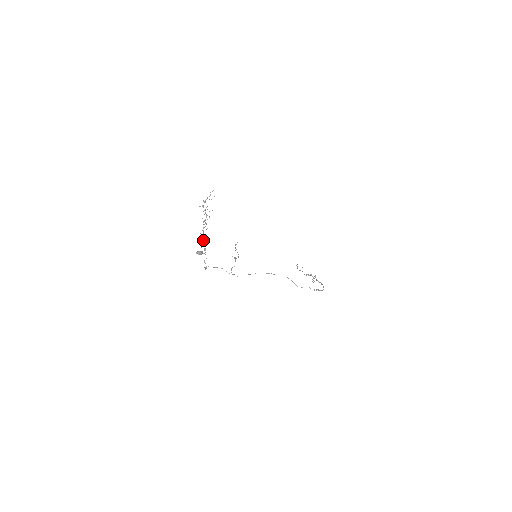
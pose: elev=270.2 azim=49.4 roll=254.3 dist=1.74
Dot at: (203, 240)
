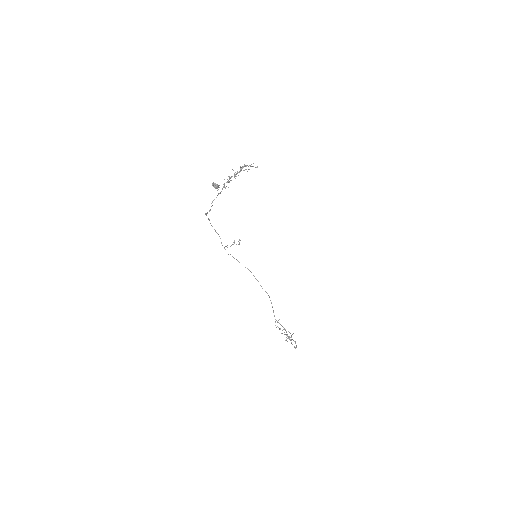
Dot at: occluded
